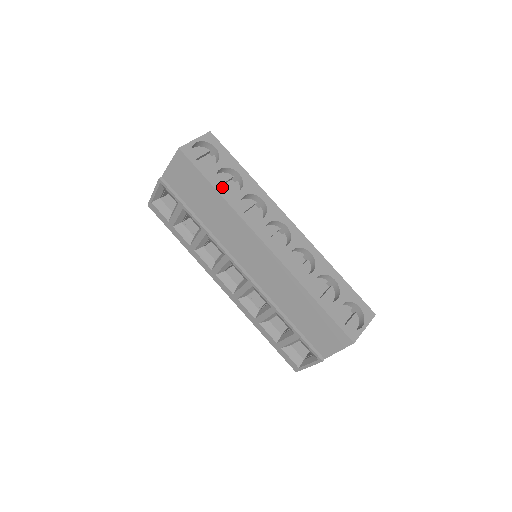
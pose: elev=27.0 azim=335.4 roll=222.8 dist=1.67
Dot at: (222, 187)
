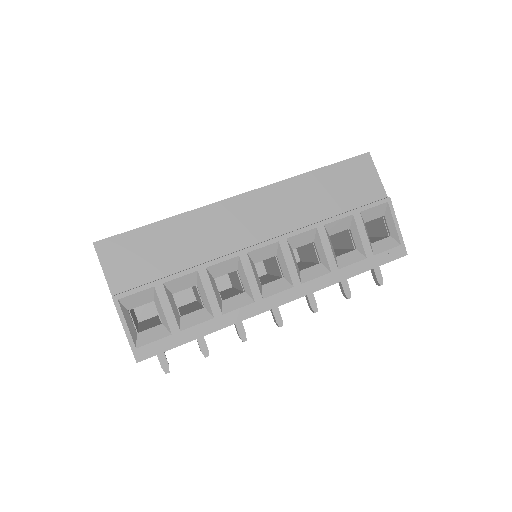
Dot at: occluded
